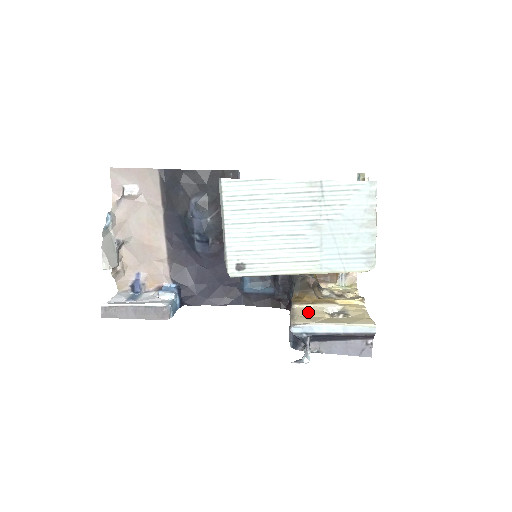
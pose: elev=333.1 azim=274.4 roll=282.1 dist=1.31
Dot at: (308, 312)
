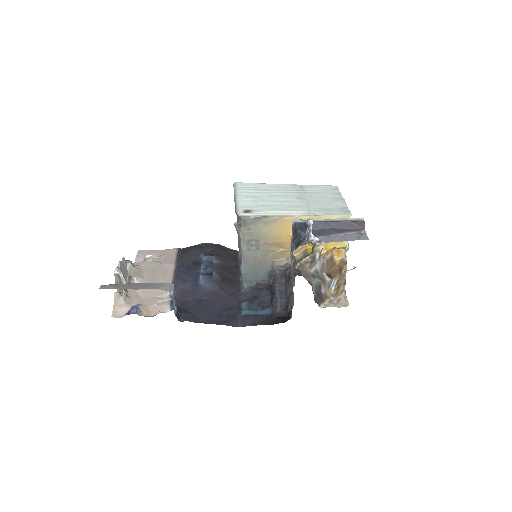
Dot at: occluded
